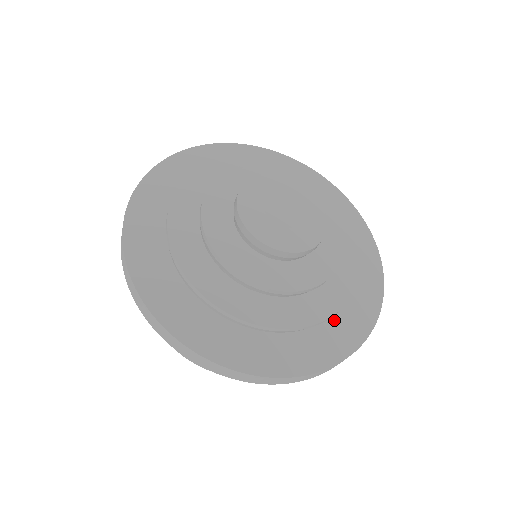
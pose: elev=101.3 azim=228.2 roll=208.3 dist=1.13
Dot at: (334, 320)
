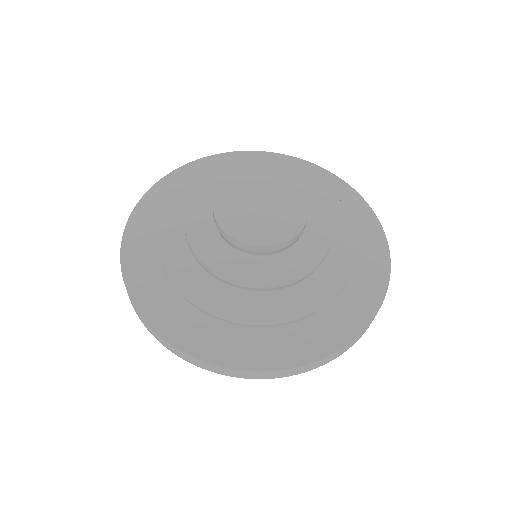
Dot at: (357, 260)
